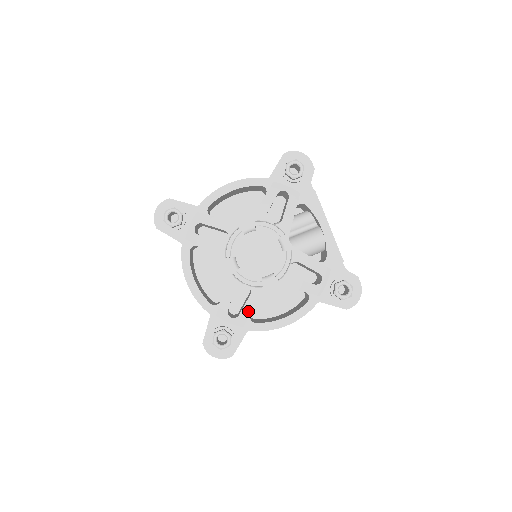
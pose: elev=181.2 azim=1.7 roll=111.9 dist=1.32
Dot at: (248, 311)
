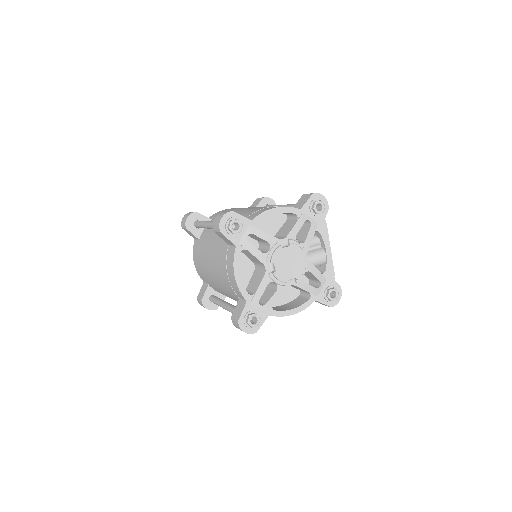
Dot at: (273, 302)
